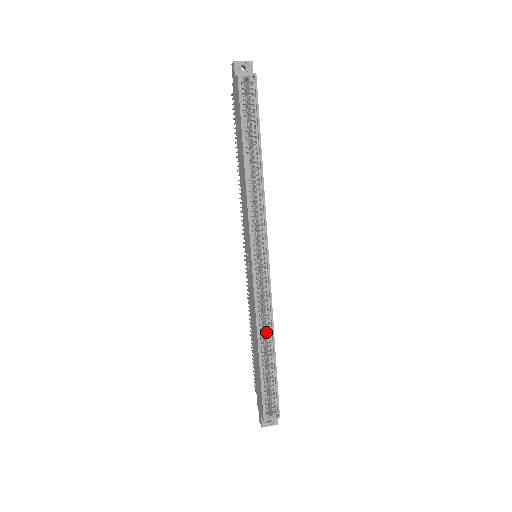
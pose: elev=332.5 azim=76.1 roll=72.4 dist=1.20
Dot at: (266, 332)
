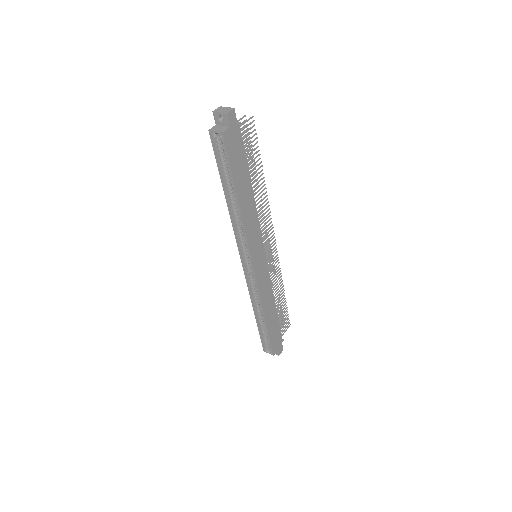
Dot at: occluded
